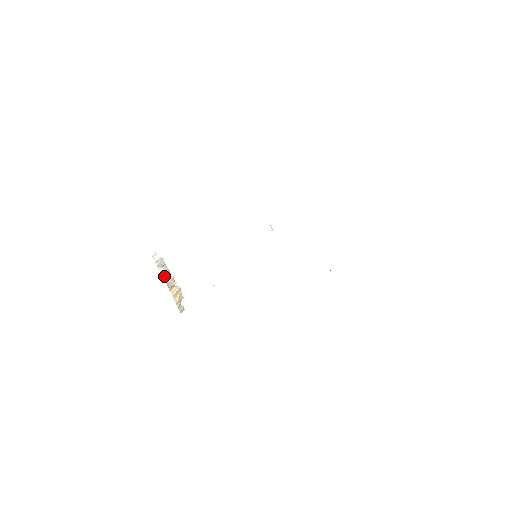
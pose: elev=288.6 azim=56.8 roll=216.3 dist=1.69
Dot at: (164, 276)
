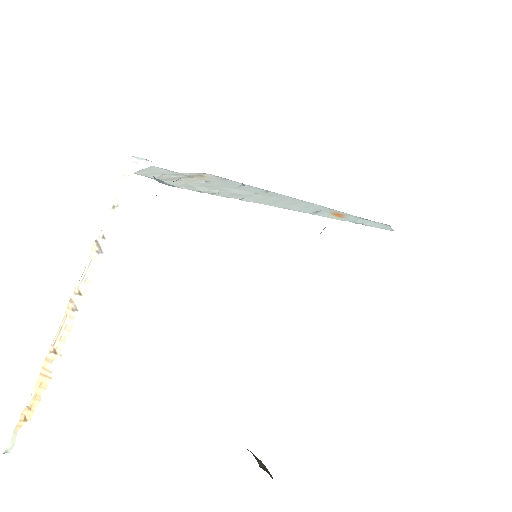
Dot at: (76, 293)
